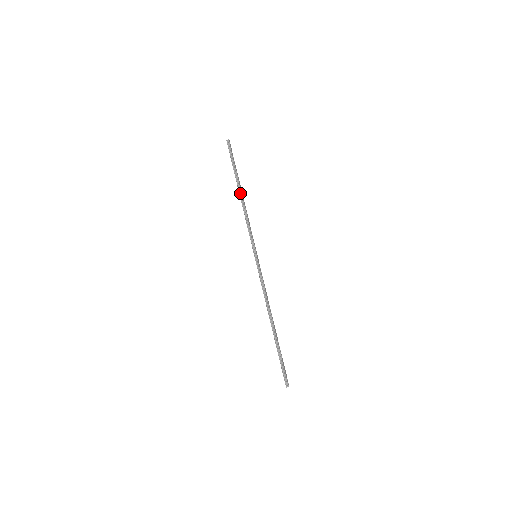
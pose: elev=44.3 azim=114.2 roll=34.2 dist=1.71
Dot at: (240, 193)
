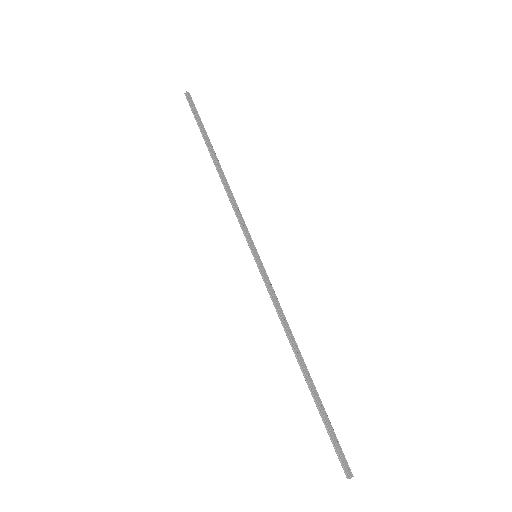
Dot at: (215, 165)
